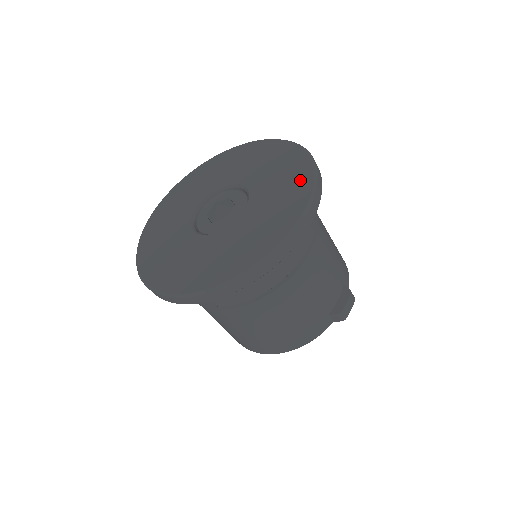
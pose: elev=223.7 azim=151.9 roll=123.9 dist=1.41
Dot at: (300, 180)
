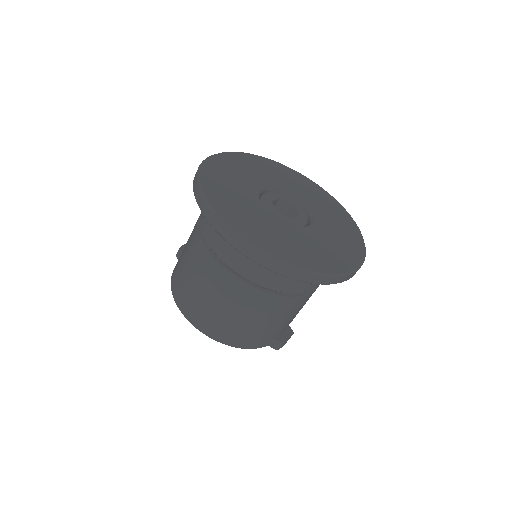
Dot at: (355, 240)
